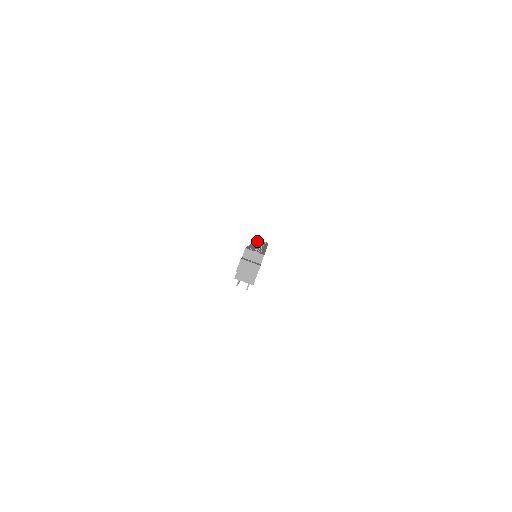
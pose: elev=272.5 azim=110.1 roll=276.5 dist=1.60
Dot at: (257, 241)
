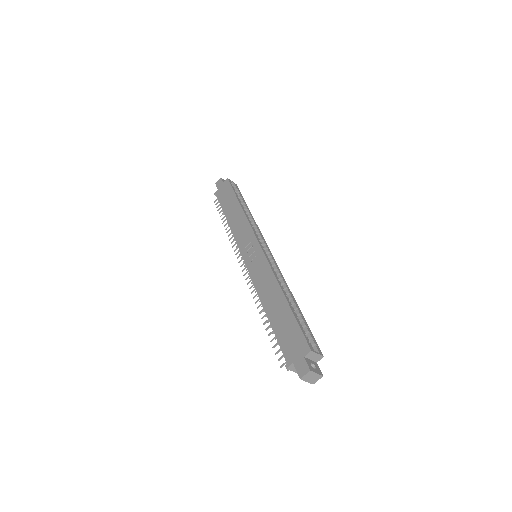
Dot at: (245, 212)
